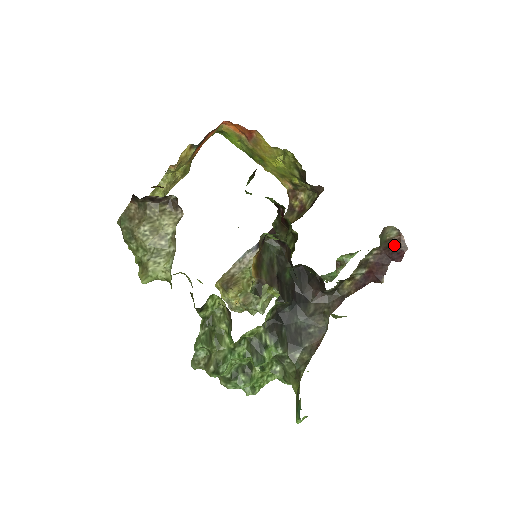
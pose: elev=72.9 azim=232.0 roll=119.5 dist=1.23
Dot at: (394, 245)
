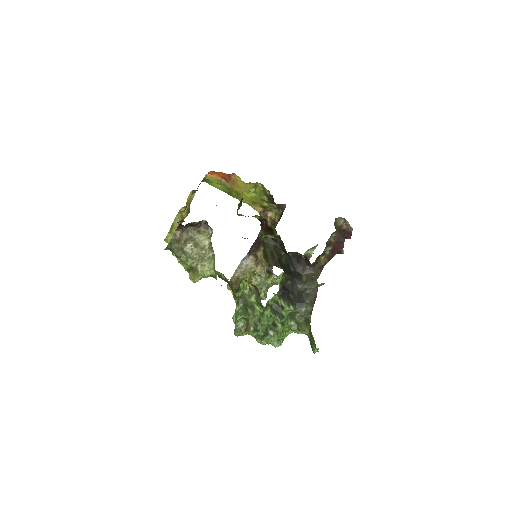
Dot at: (344, 229)
